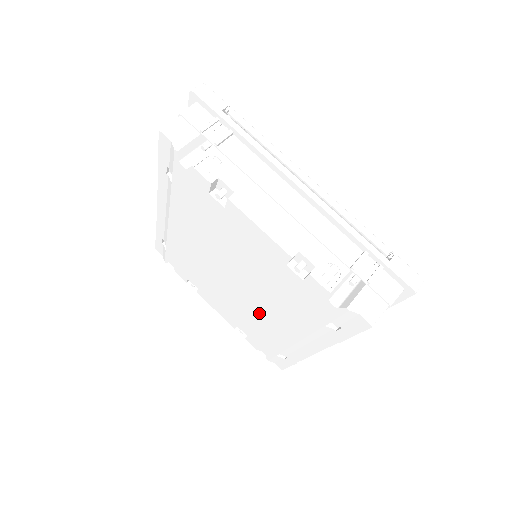
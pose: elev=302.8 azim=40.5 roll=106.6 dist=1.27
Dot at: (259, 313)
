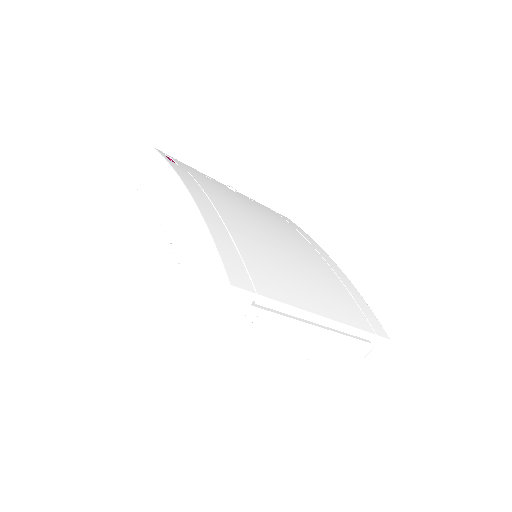
Dot at: occluded
